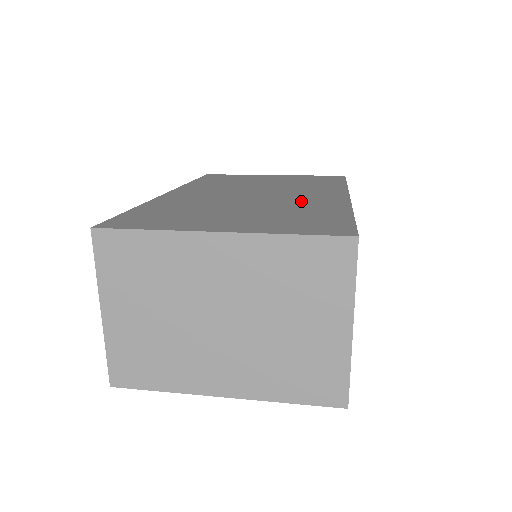
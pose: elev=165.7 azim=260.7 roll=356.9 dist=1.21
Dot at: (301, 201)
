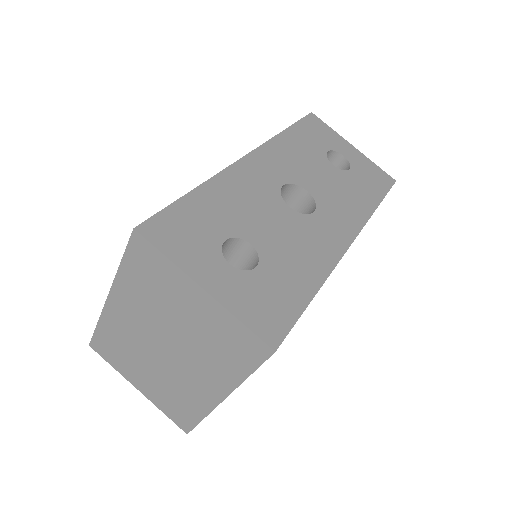
Dot at: occluded
